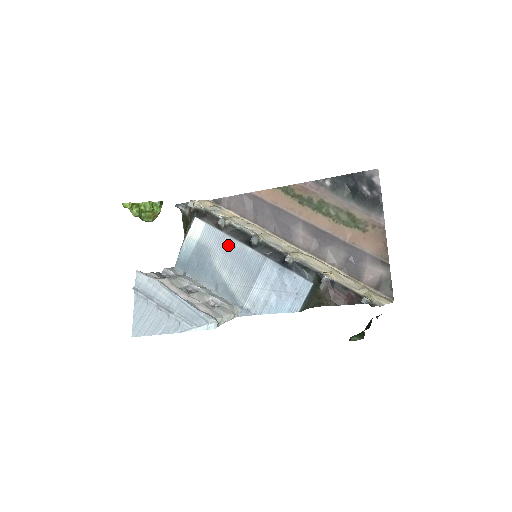
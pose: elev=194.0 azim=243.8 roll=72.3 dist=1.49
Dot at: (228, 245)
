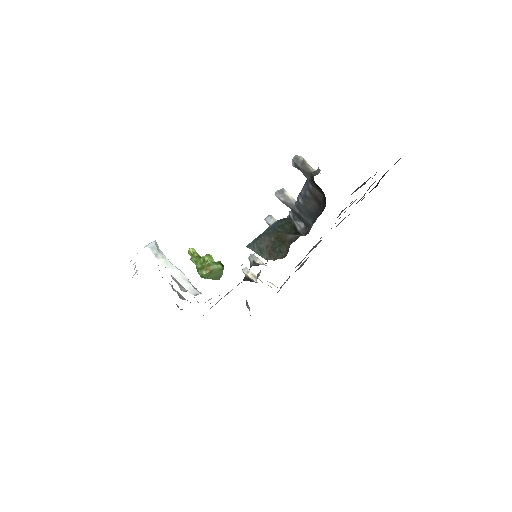
Dot at: occluded
